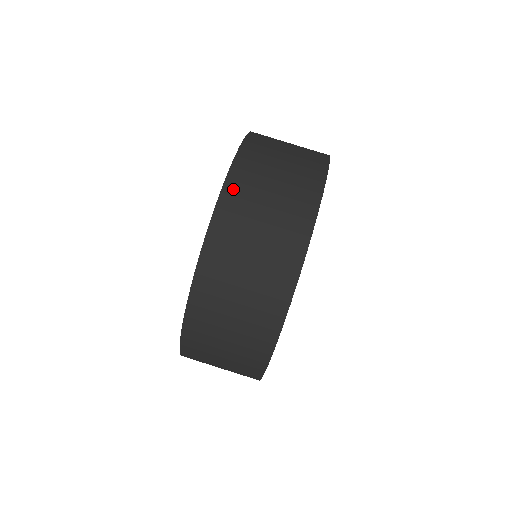
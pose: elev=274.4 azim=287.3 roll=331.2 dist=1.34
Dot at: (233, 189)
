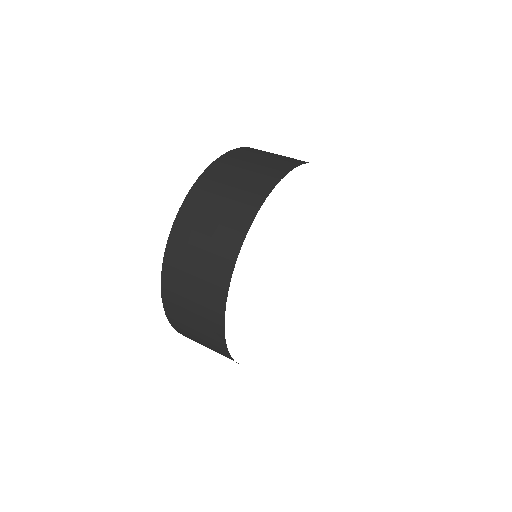
Dot at: (195, 195)
